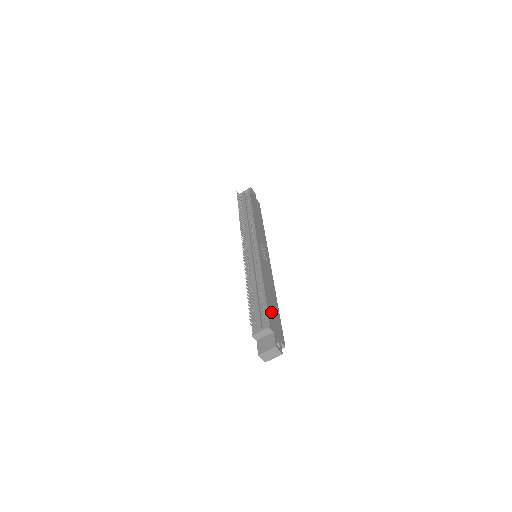
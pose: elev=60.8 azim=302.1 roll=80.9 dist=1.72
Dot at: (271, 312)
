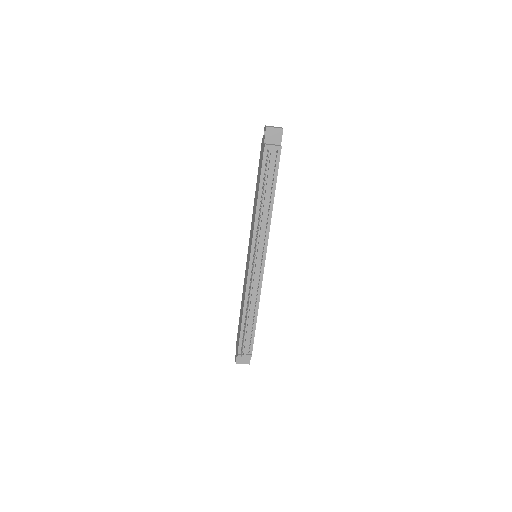
Dot at: occluded
